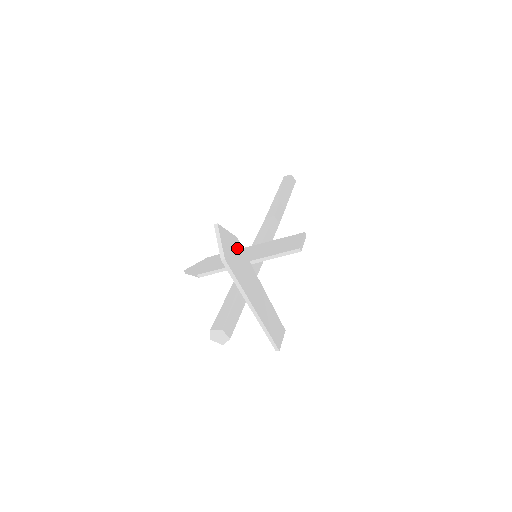
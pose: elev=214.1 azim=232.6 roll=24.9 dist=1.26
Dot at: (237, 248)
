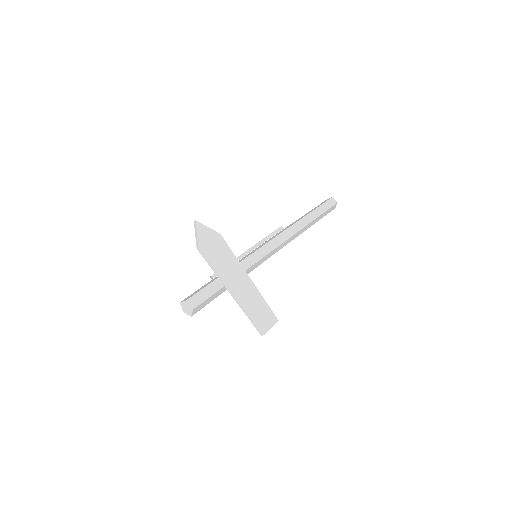
Dot at: (219, 242)
